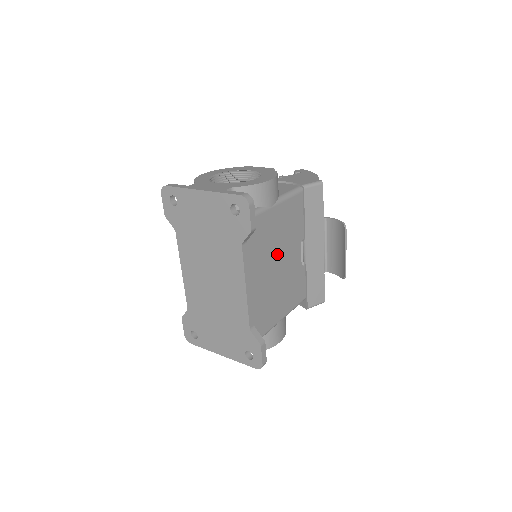
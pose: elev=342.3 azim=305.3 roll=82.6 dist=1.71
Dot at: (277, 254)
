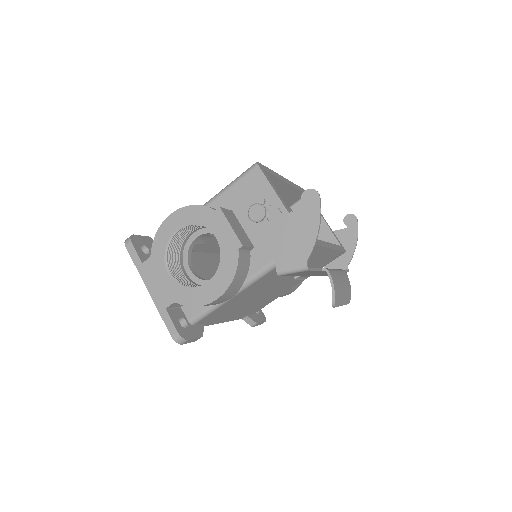
Dot at: (259, 293)
